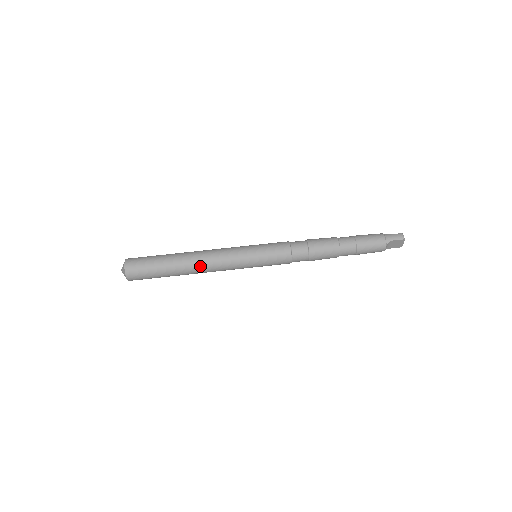
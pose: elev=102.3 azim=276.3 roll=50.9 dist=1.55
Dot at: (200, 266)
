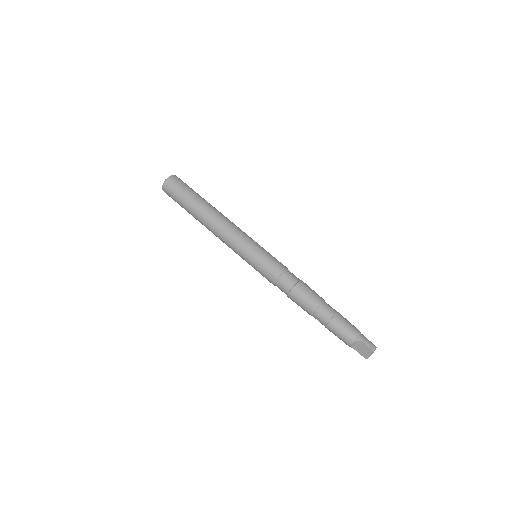
Dot at: (214, 222)
